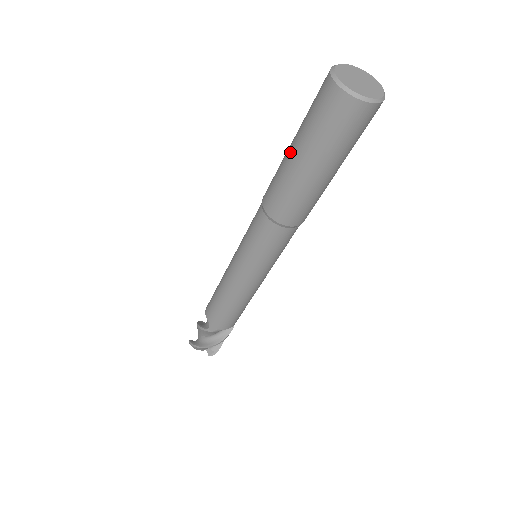
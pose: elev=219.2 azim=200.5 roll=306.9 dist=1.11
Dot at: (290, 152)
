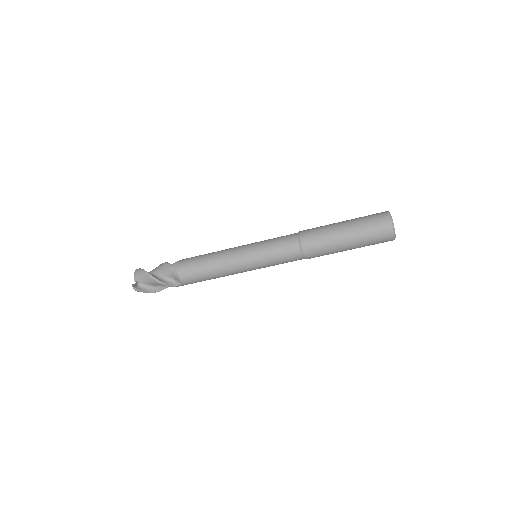
Dot at: occluded
